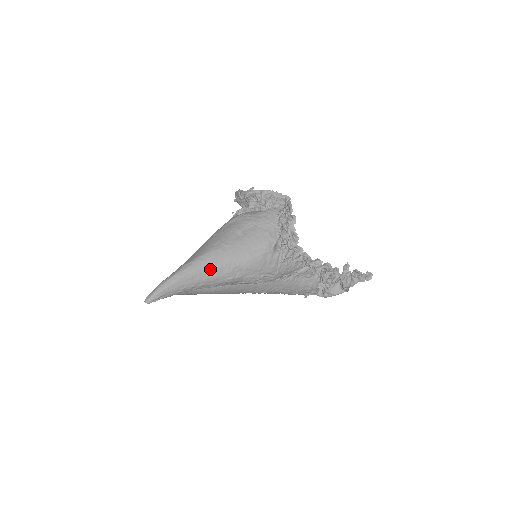
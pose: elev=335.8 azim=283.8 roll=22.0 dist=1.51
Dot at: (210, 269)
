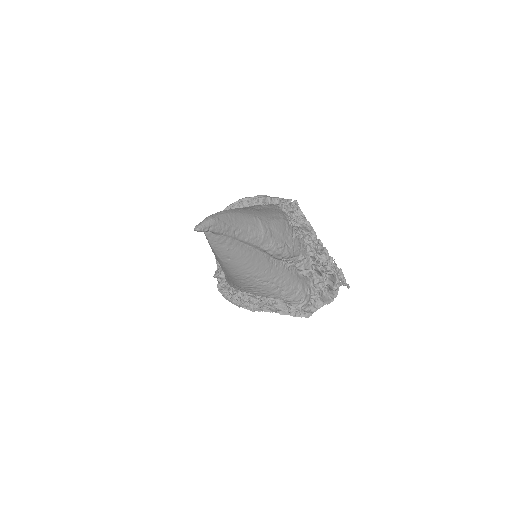
Dot at: (247, 217)
